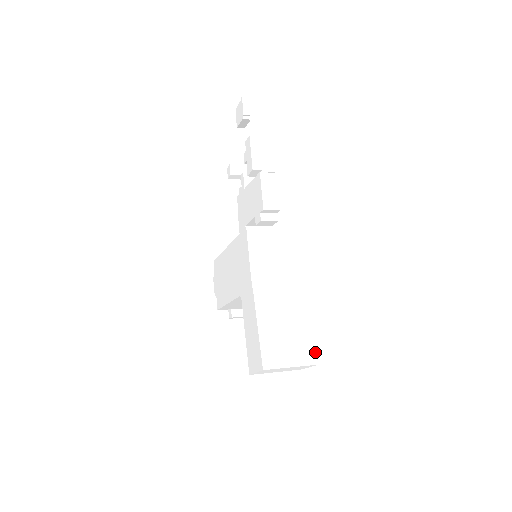
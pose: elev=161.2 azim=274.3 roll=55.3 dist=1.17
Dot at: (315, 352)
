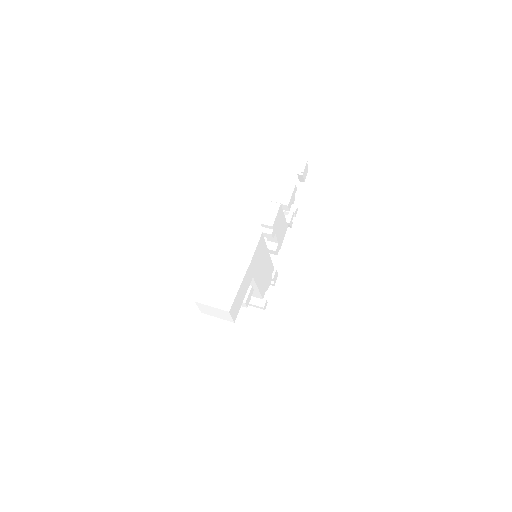
Dot at: (231, 304)
